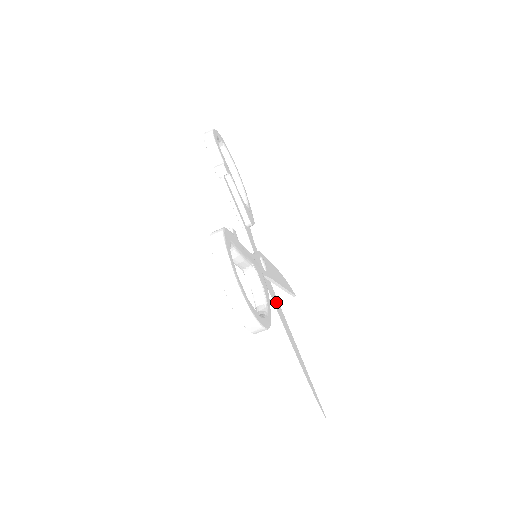
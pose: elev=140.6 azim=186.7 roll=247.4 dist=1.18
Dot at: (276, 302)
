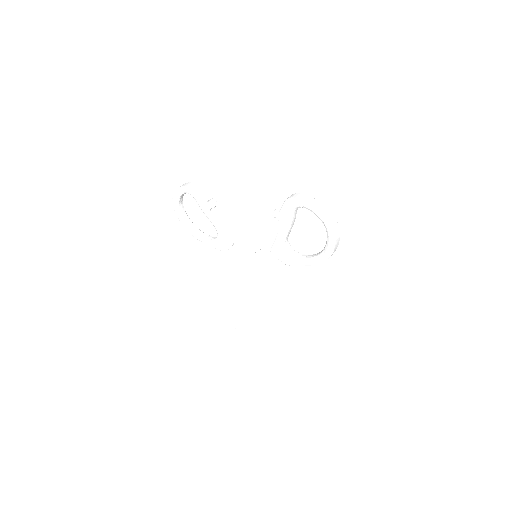
Dot at: (277, 287)
